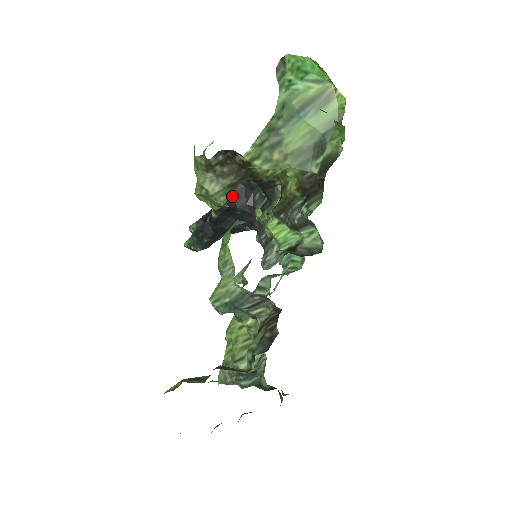
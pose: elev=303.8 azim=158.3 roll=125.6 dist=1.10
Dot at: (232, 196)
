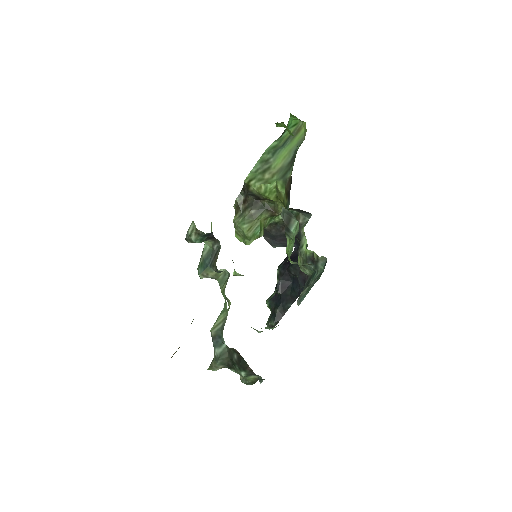
Dot at: (289, 261)
